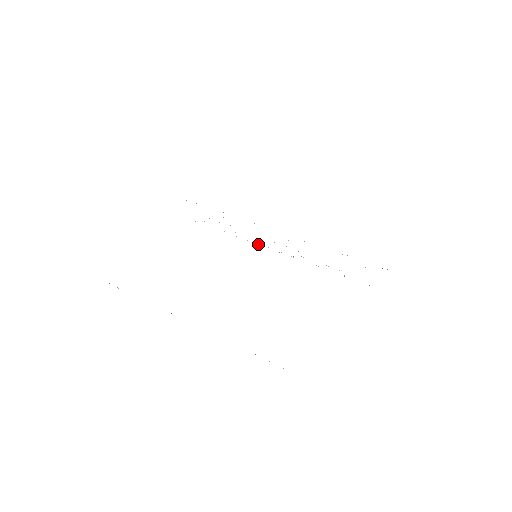
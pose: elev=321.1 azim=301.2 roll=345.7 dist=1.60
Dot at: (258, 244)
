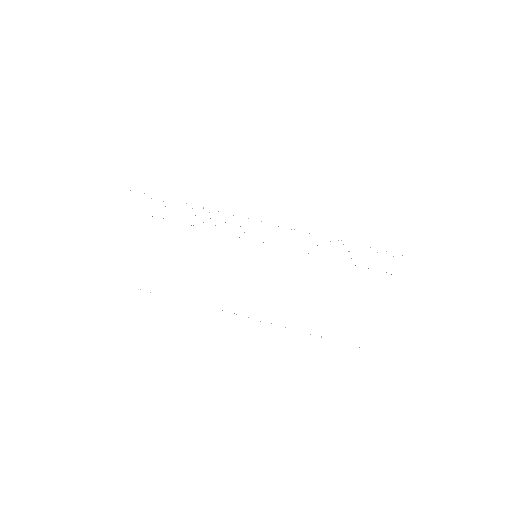
Dot at: occluded
